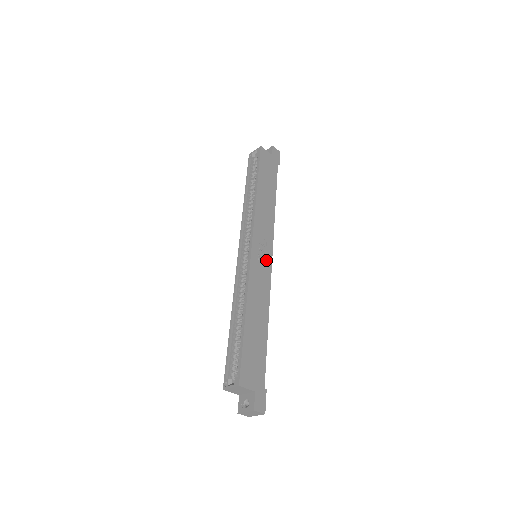
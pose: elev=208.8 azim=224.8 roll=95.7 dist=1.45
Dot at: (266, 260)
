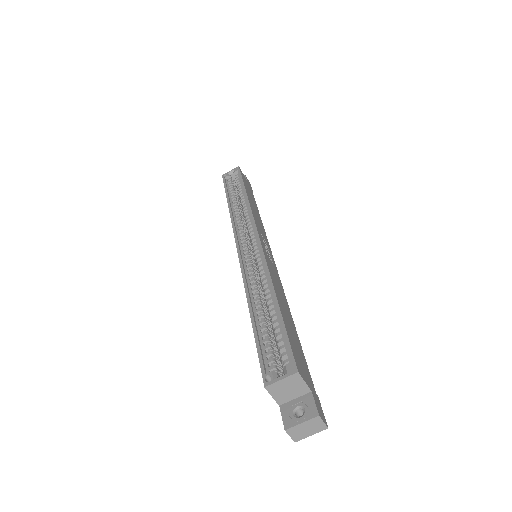
Dot at: (271, 259)
